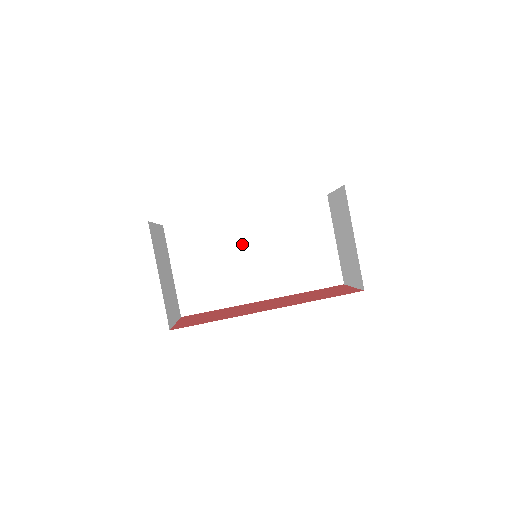
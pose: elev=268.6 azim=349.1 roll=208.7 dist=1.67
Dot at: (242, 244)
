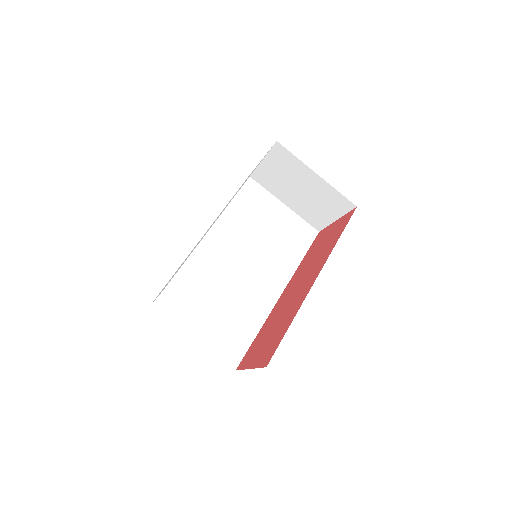
Dot at: (225, 266)
